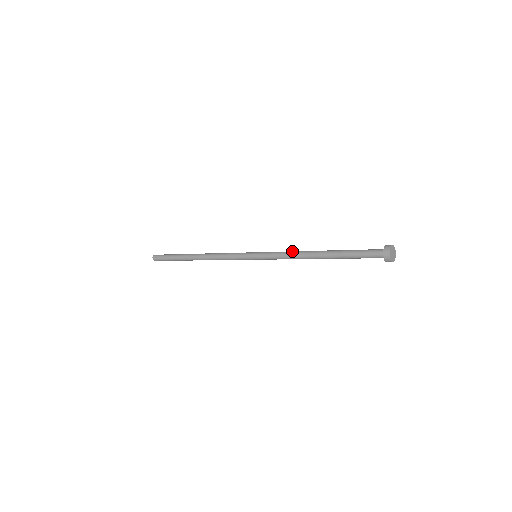
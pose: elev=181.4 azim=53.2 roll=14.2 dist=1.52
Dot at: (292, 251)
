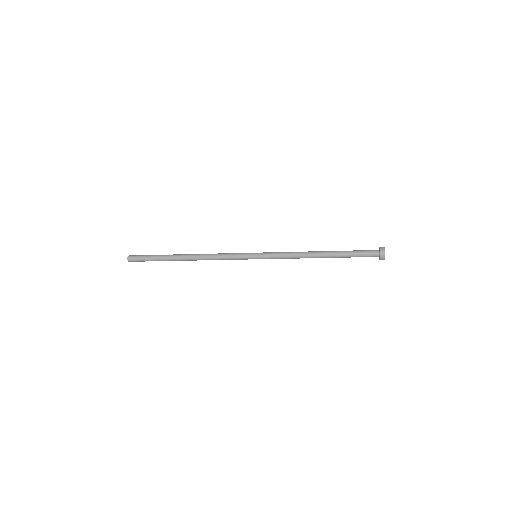
Dot at: occluded
